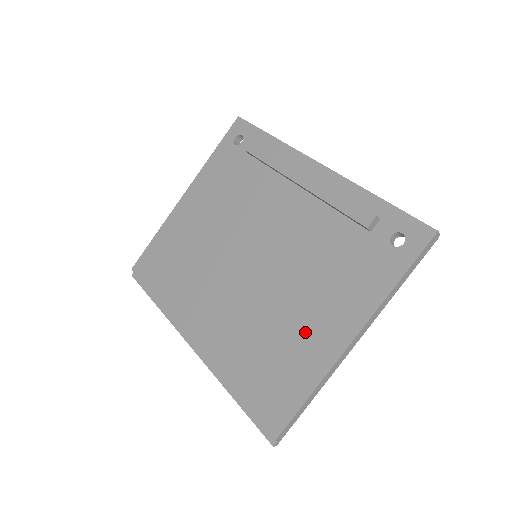
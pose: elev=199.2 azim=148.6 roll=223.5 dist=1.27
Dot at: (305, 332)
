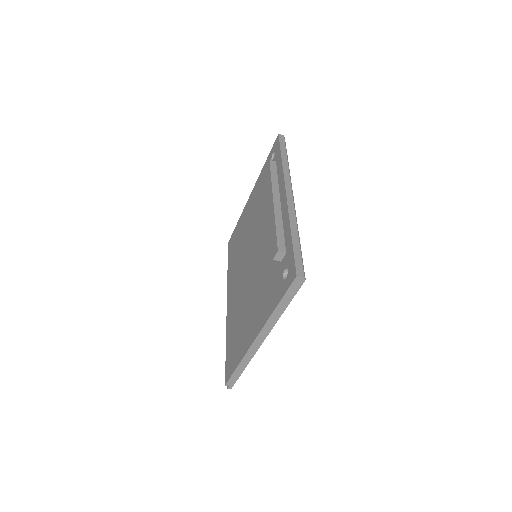
Dot at: (248, 323)
